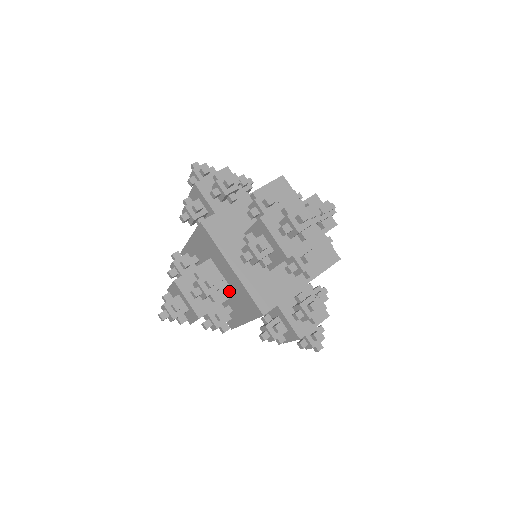
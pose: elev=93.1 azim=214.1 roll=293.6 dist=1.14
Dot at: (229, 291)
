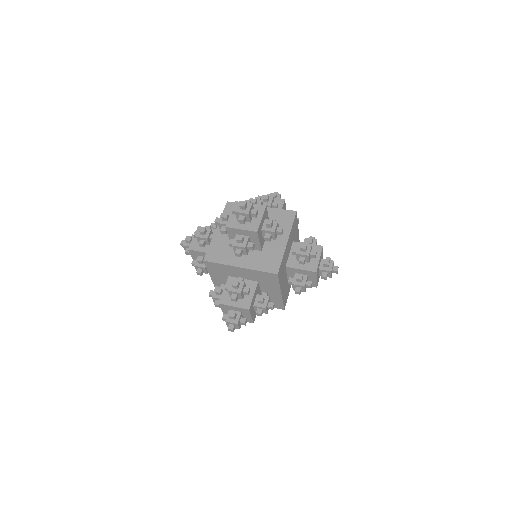
Dot at: occluded
